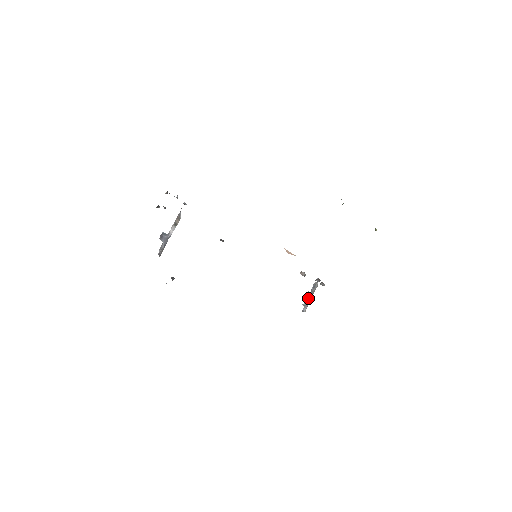
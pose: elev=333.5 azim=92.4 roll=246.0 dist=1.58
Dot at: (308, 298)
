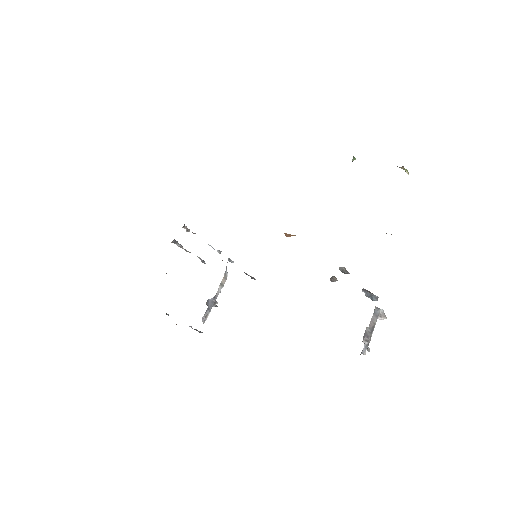
Dot at: (367, 332)
